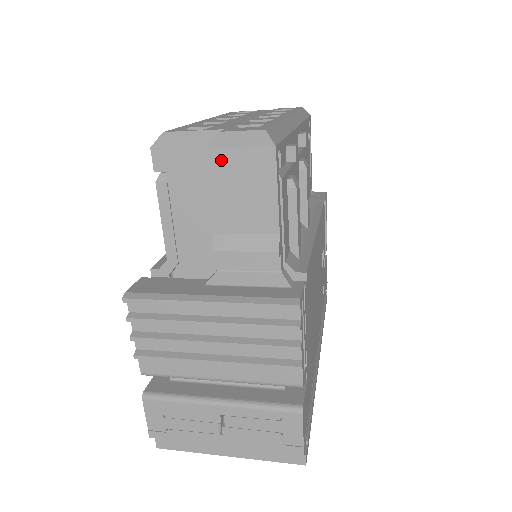
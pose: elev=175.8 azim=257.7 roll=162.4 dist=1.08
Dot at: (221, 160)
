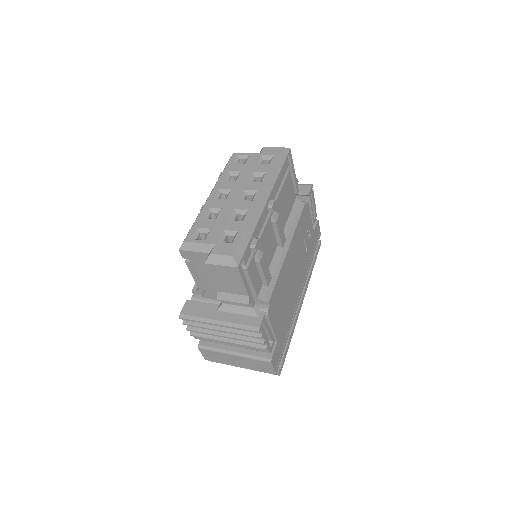
Dot at: (213, 268)
